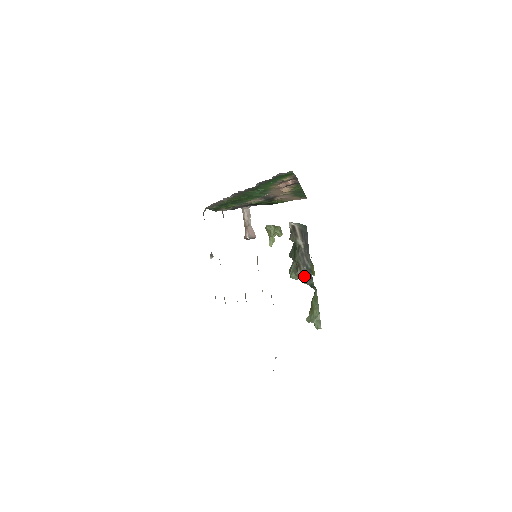
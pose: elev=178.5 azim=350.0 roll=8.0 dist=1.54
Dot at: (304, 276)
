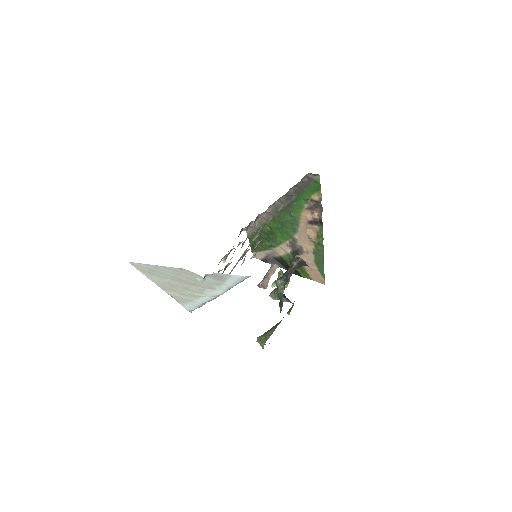
Dot at: (280, 282)
